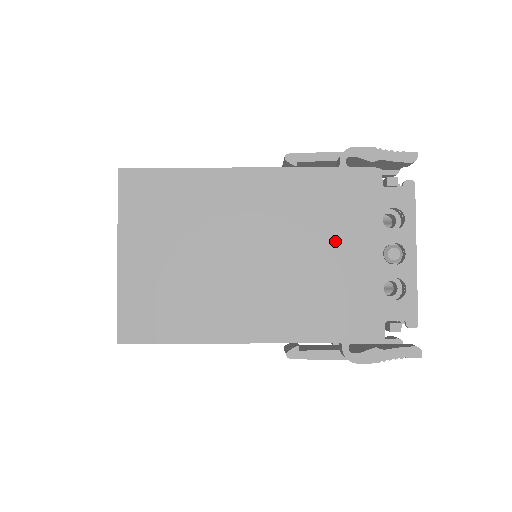
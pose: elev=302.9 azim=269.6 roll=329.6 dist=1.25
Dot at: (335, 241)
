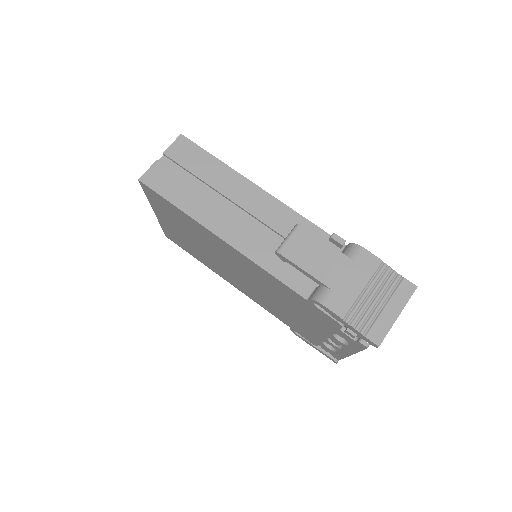
Dot at: (295, 312)
